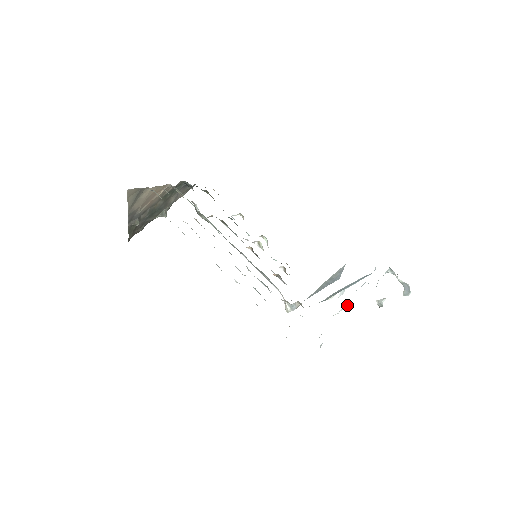
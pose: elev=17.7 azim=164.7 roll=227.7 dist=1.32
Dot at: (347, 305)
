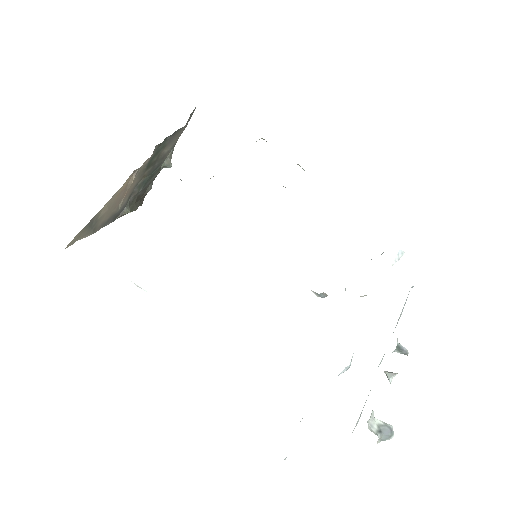
Dot at: (348, 366)
